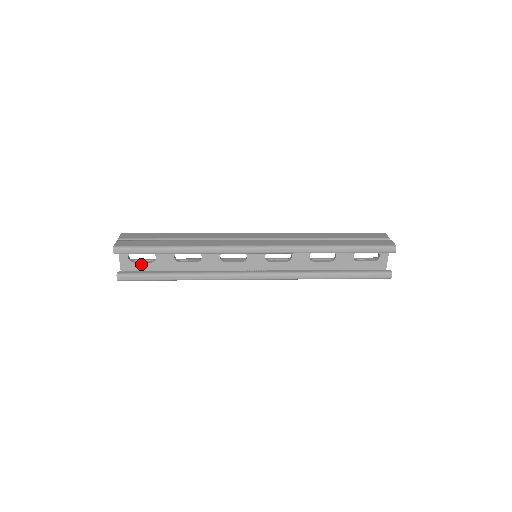
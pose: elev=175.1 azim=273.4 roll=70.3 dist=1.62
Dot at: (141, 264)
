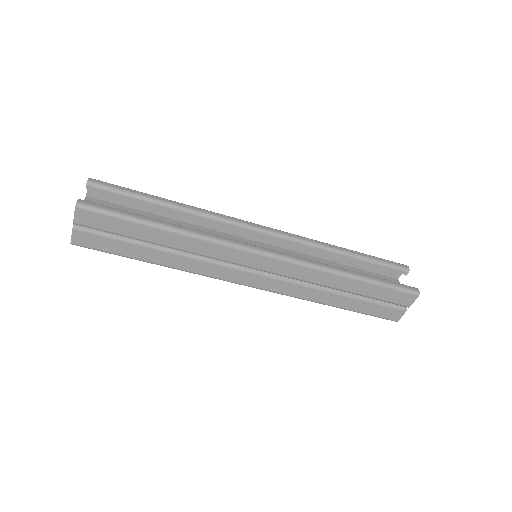
Dot at: occluded
